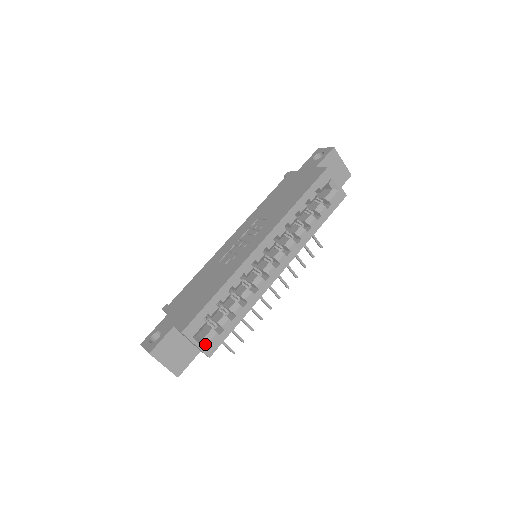
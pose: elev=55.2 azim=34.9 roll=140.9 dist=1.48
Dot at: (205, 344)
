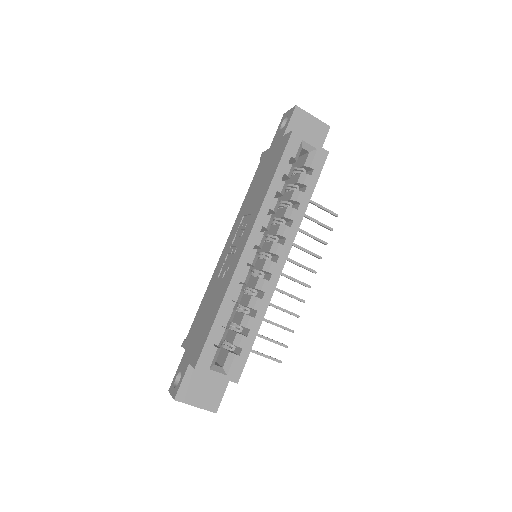
Dot at: (227, 371)
